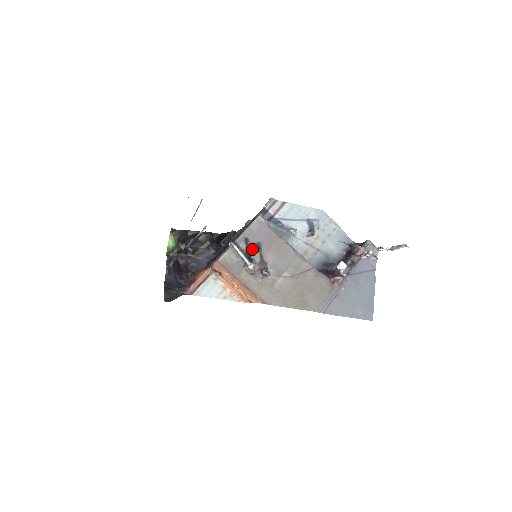
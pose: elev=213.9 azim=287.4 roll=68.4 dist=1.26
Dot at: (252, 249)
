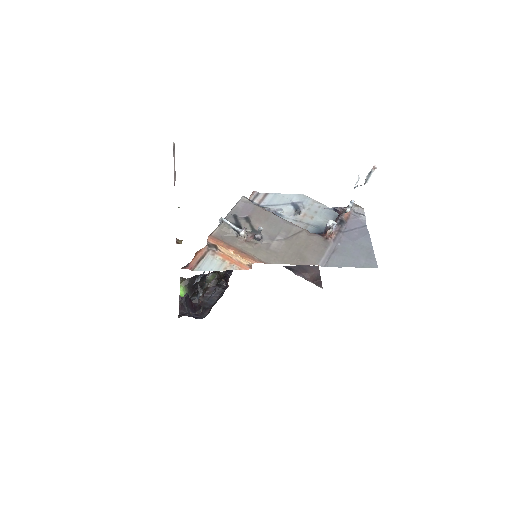
Dot at: (241, 222)
